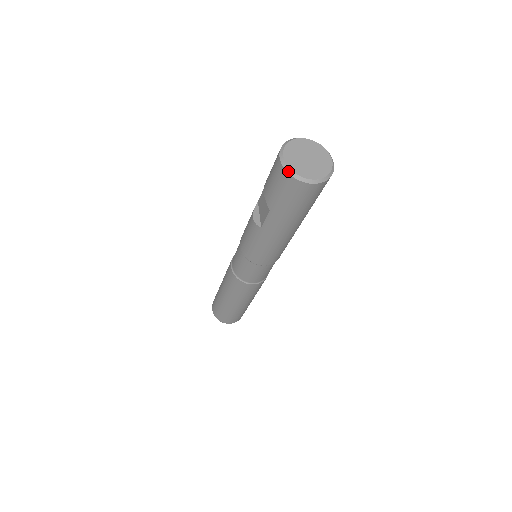
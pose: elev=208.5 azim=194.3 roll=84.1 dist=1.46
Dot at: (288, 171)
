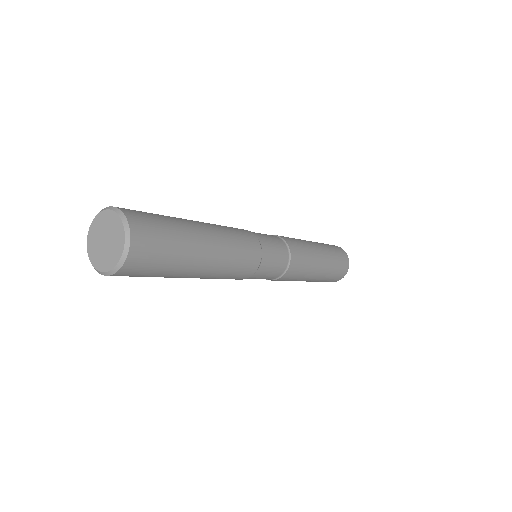
Dot at: (96, 270)
